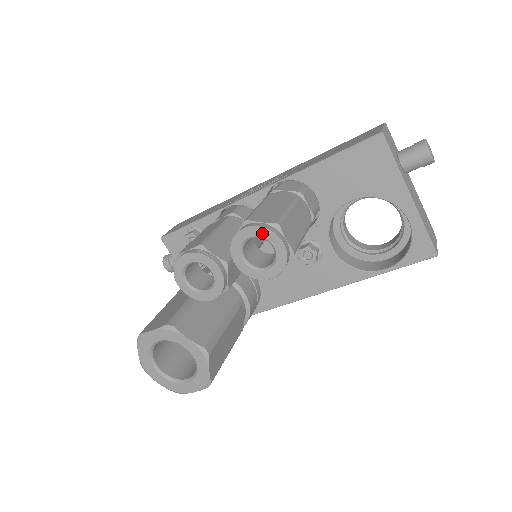
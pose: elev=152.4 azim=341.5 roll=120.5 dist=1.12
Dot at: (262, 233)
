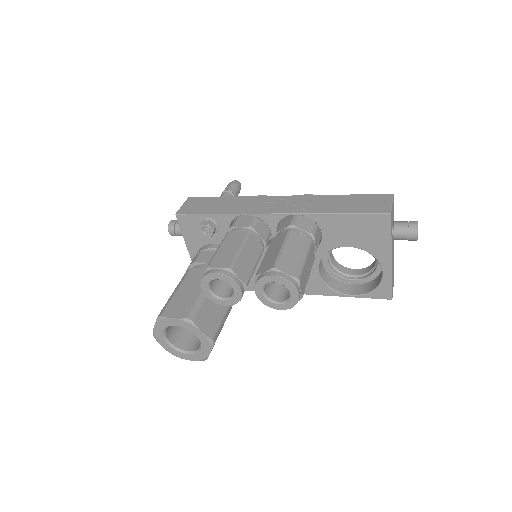
Dot at: (286, 283)
